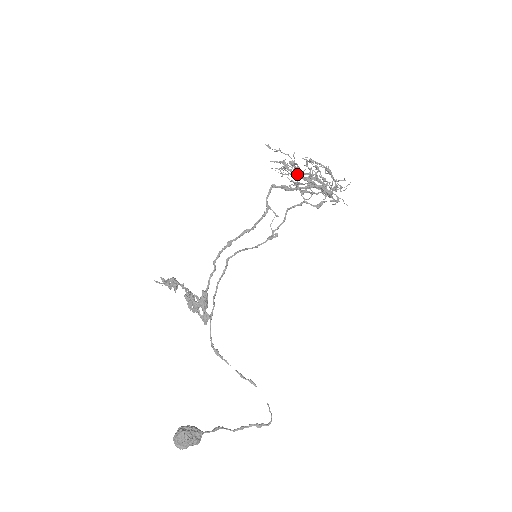
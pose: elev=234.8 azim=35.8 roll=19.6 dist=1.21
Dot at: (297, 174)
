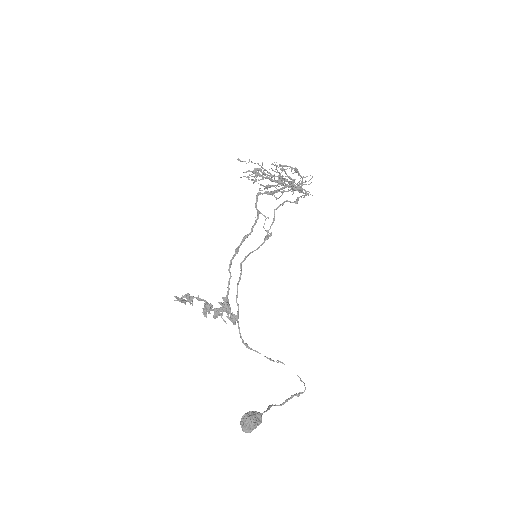
Dot at: (268, 178)
